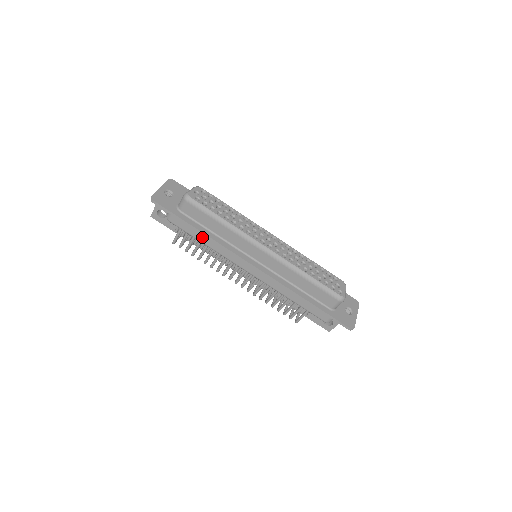
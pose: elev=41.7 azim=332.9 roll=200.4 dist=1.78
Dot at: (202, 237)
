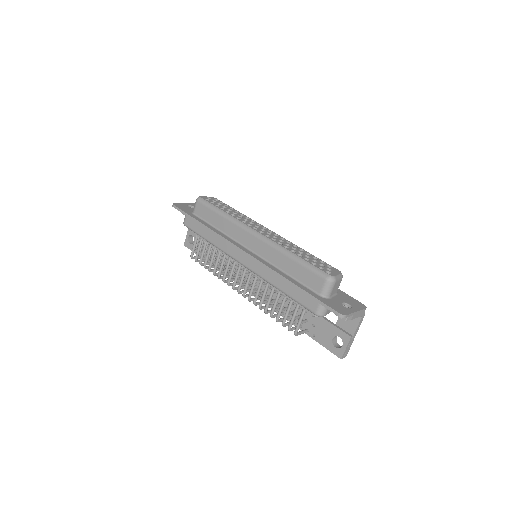
Dot at: (206, 233)
